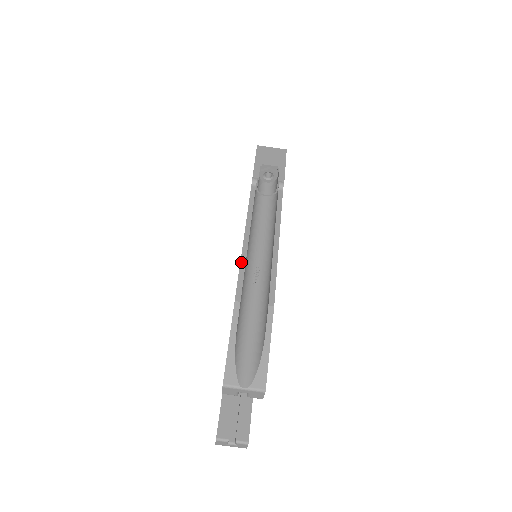
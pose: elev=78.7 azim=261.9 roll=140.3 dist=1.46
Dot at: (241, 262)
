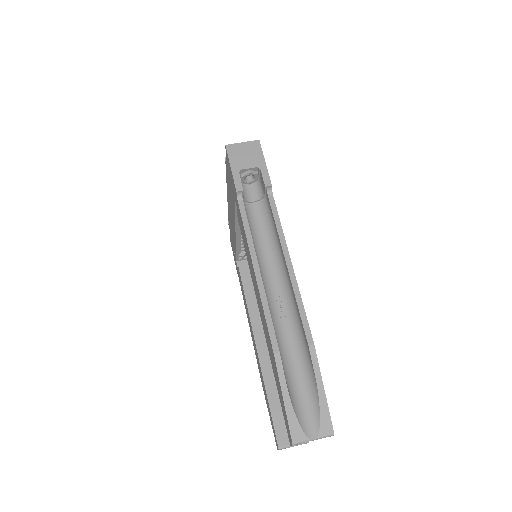
Dot at: (263, 304)
